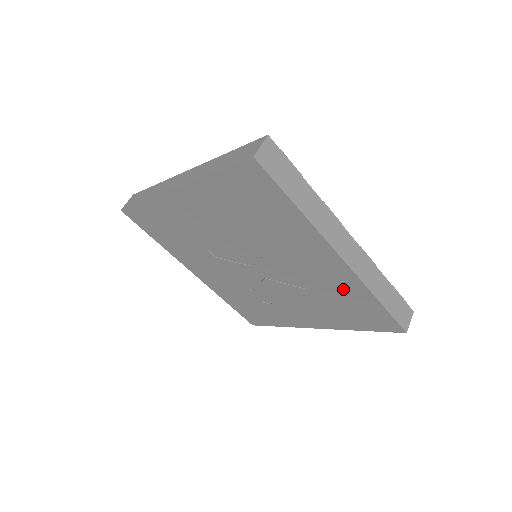
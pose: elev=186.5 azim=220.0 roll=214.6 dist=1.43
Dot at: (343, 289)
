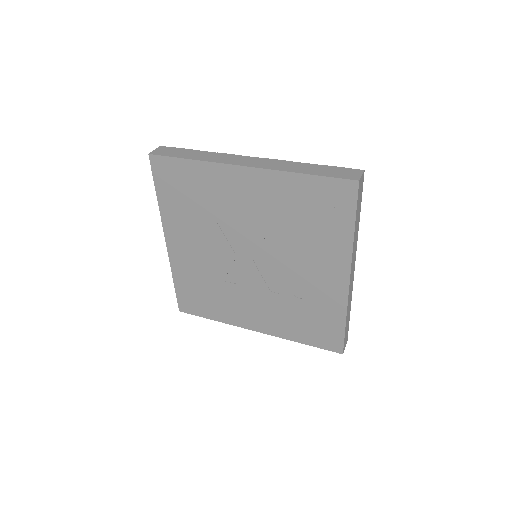
Dot at: (285, 196)
